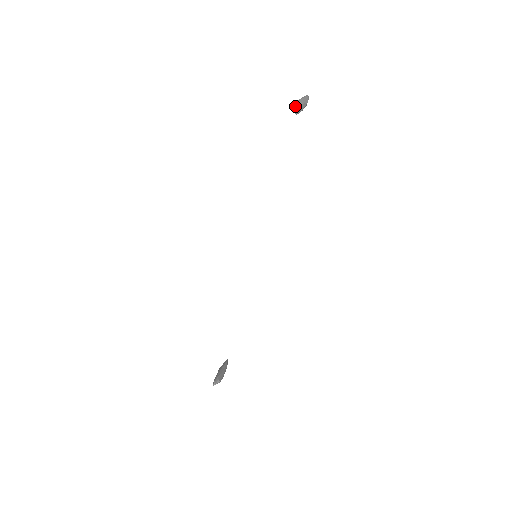
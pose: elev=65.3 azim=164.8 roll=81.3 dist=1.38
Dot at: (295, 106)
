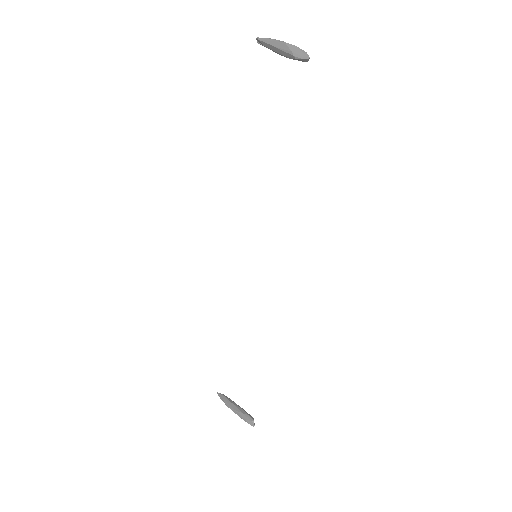
Dot at: (302, 51)
